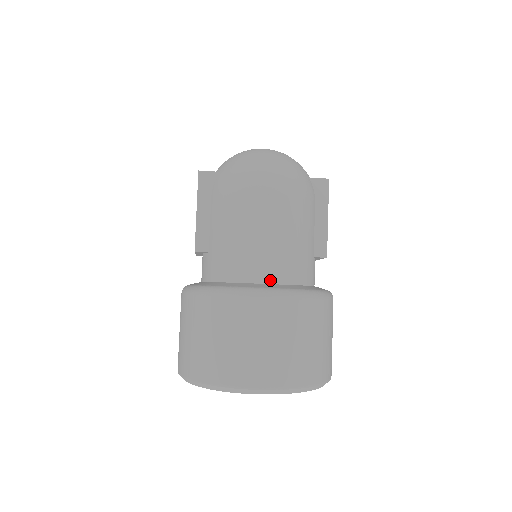
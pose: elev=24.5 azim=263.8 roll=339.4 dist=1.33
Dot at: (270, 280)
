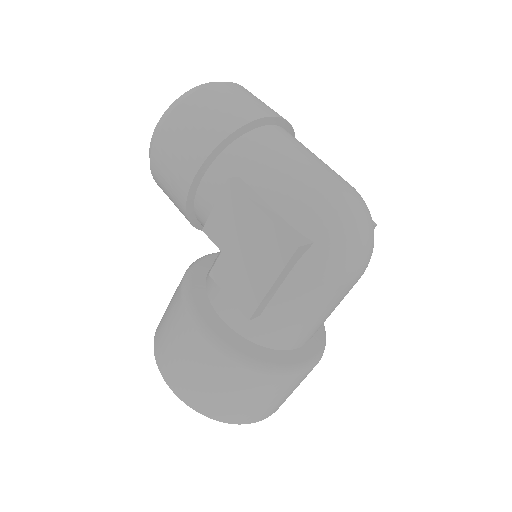
Dot at: (308, 341)
